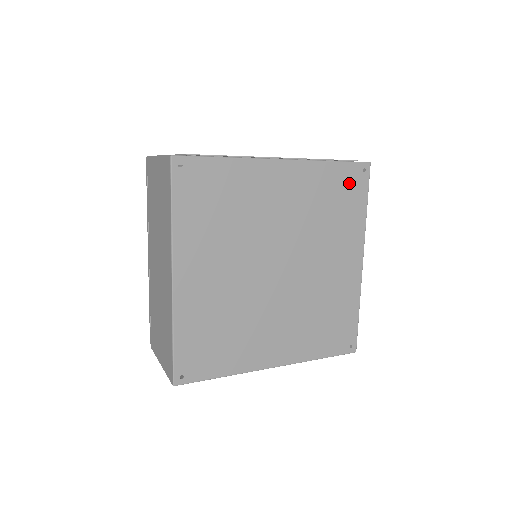
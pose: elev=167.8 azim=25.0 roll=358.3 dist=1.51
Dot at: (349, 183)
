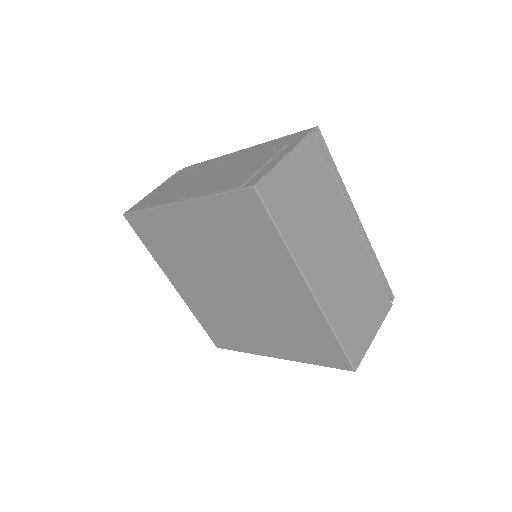
Dot at: (244, 213)
